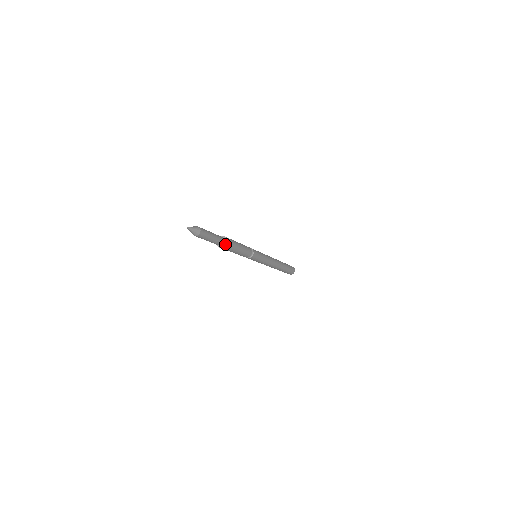
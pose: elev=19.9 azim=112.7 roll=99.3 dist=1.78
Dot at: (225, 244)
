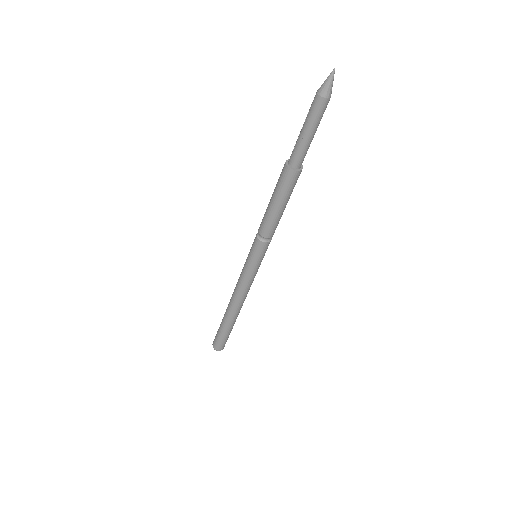
Dot at: (301, 167)
